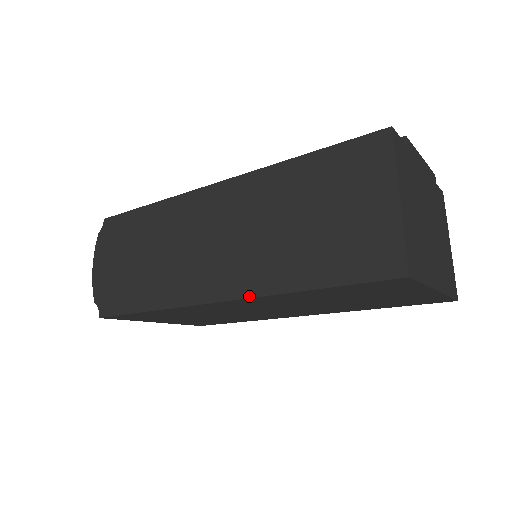
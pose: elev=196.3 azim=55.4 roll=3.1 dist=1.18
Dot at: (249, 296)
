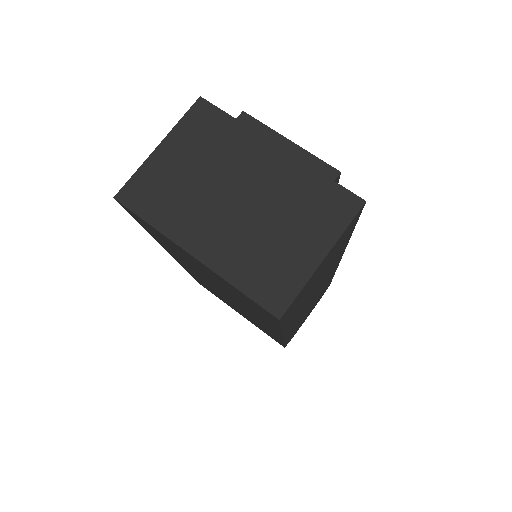
Dot at: occluded
